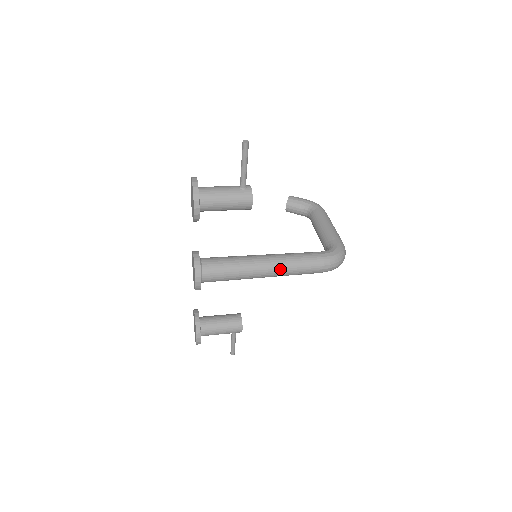
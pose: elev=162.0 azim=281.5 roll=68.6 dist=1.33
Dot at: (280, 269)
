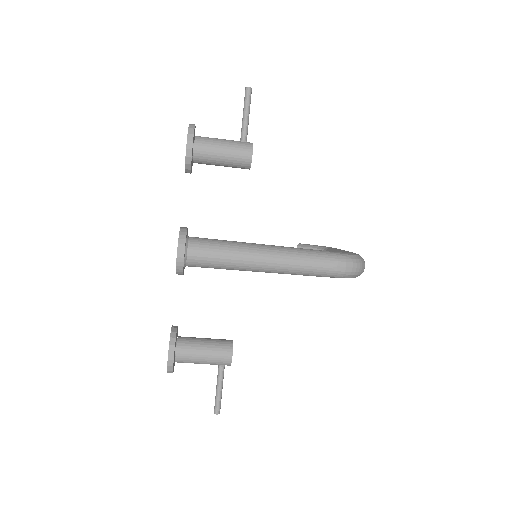
Dot at: (283, 257)
